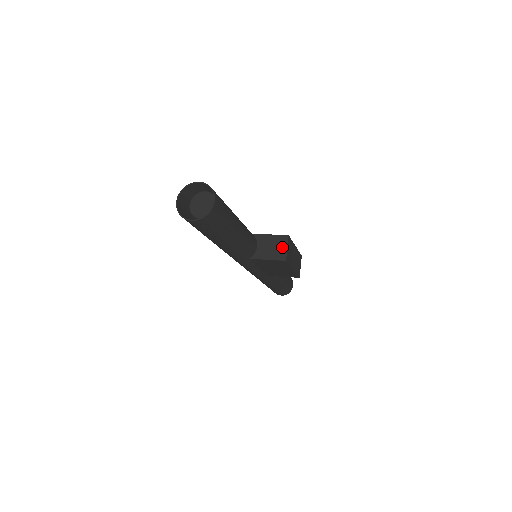
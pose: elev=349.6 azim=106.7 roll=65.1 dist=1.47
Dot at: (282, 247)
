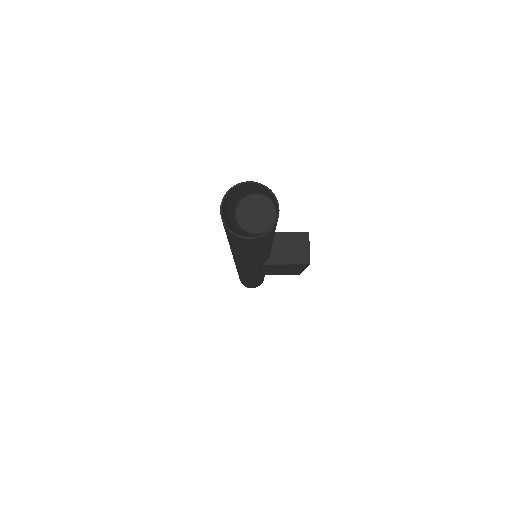
Dot at: (303, 247)
